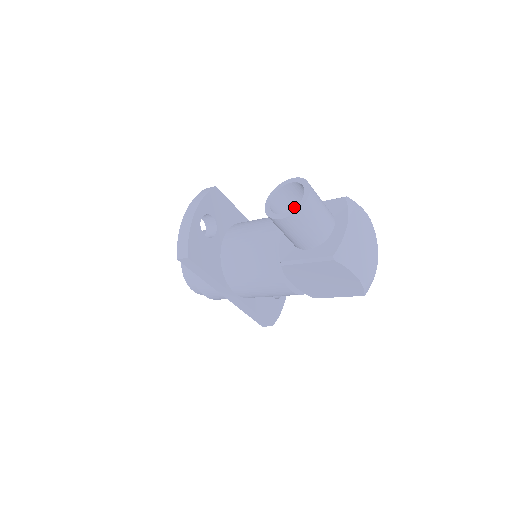
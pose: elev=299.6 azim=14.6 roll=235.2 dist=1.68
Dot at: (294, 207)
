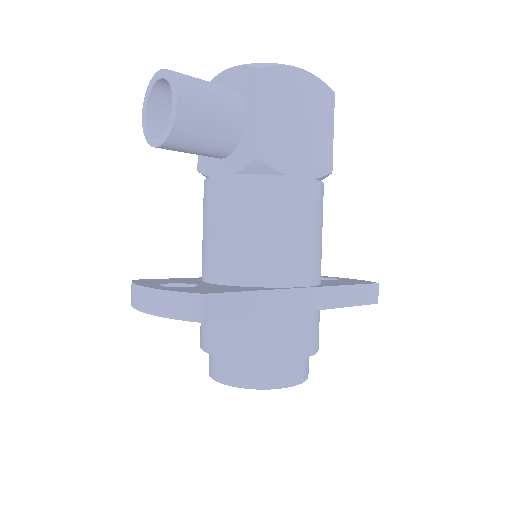
Dot at: occluded
